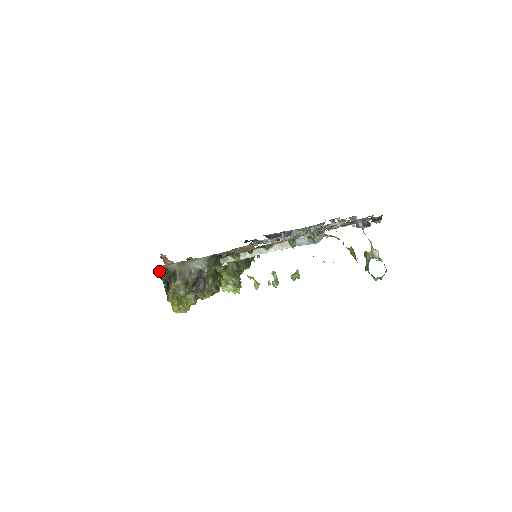
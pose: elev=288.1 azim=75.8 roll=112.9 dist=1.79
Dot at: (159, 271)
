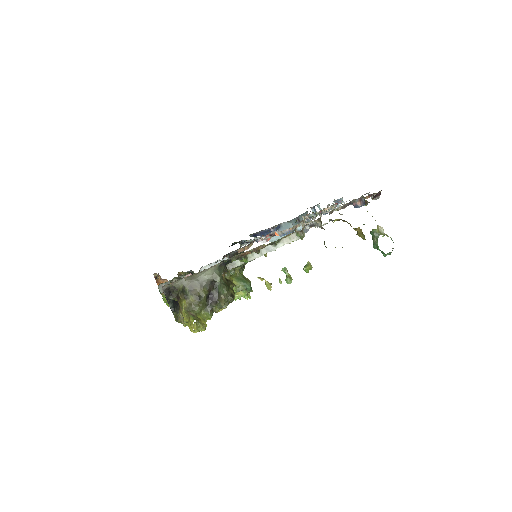
Dot at: (164, 291)
